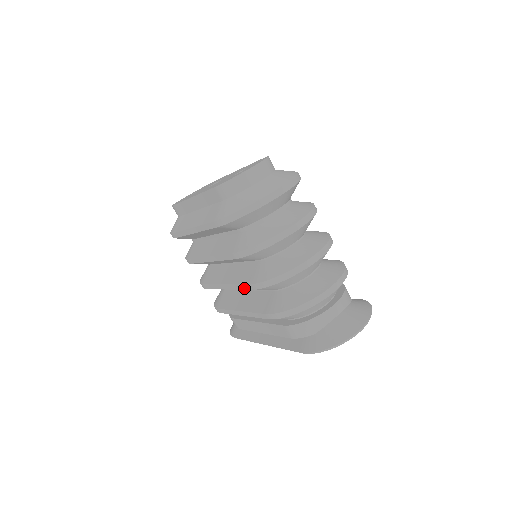
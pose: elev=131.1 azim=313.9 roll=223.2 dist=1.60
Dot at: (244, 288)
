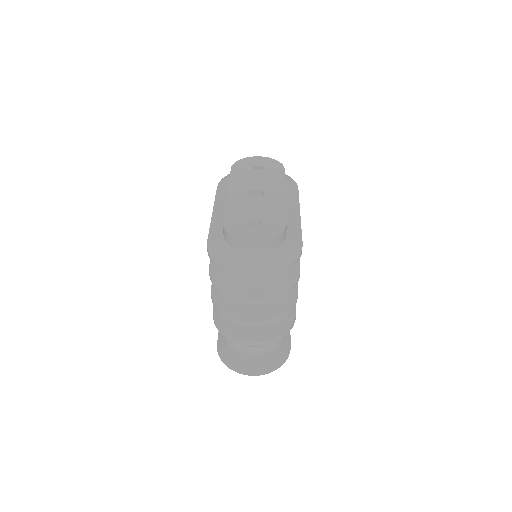
Dot at: occluded
